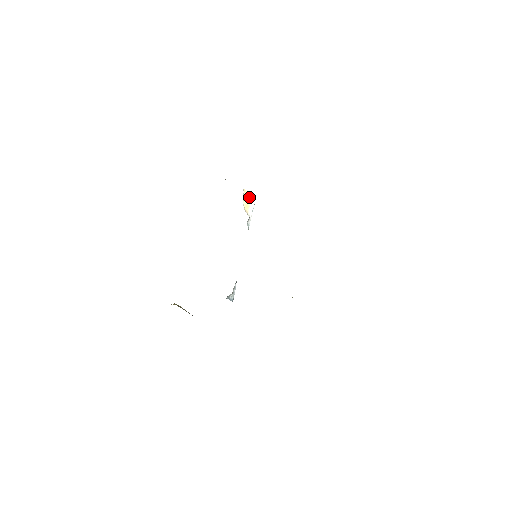
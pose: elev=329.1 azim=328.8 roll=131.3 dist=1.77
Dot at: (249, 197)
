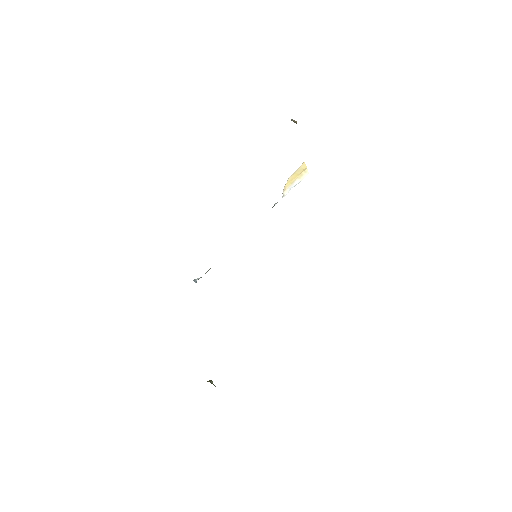
Dot at: (302, 171)
